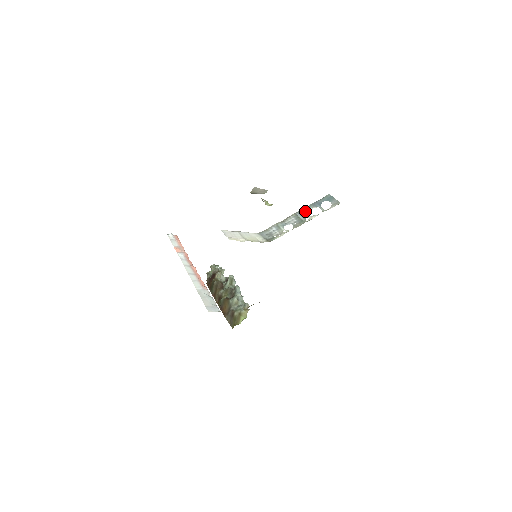
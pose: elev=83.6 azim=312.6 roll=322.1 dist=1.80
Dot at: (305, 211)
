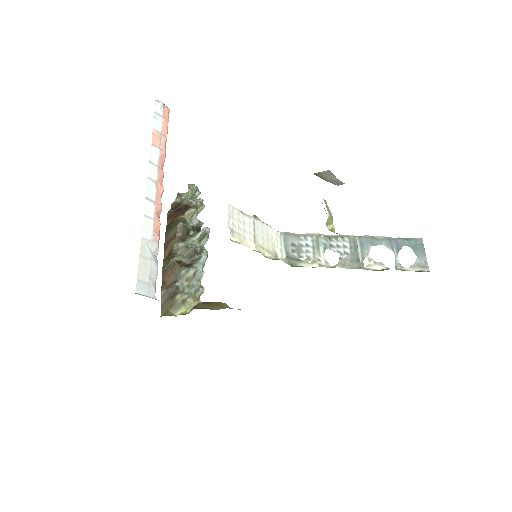
Dot at: (371, 243)
